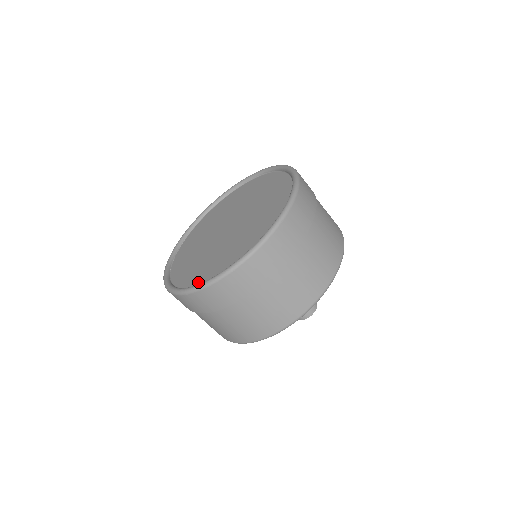
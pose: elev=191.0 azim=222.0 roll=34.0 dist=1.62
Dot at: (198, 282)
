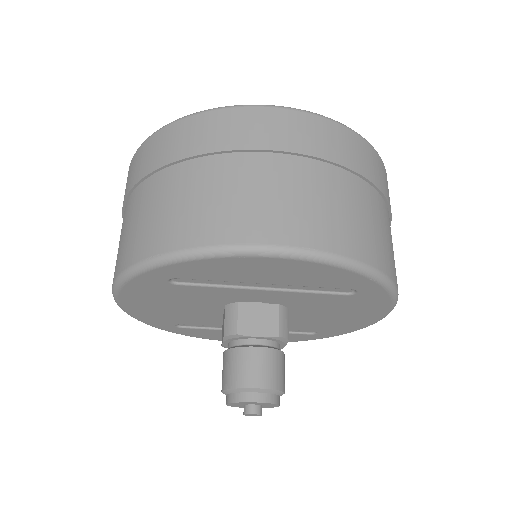
Dot at: occluded
